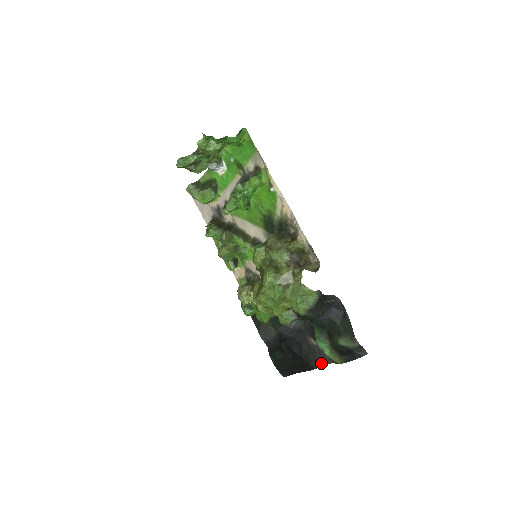
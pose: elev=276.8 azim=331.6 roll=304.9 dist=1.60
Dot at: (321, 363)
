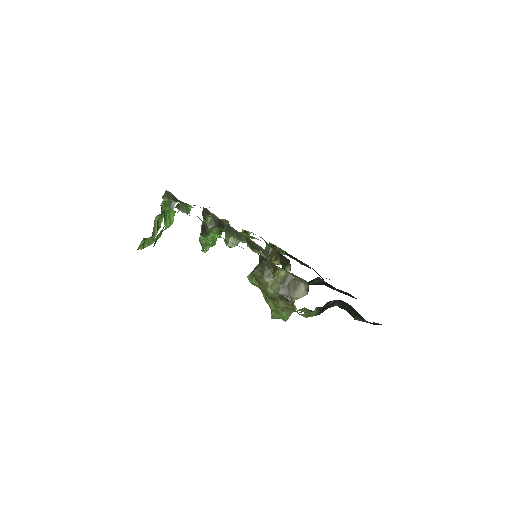
Dot at: (355, 298)
